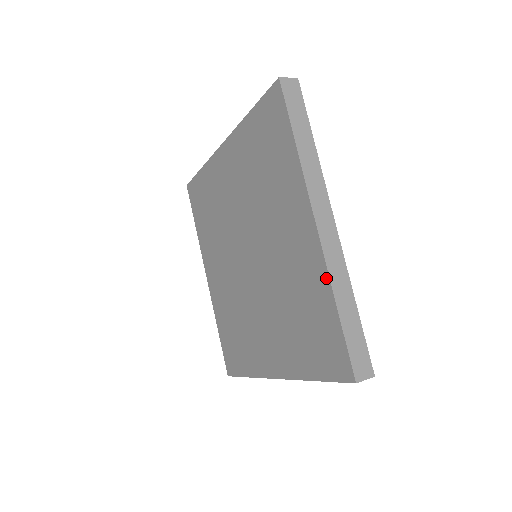
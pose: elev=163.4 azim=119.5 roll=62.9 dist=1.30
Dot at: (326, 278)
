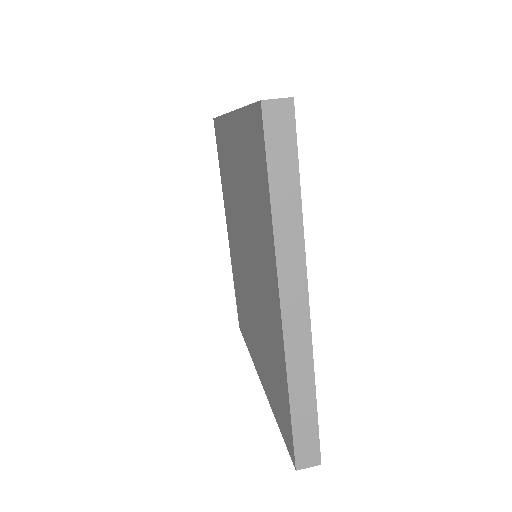
Dot at: (284, 366)
